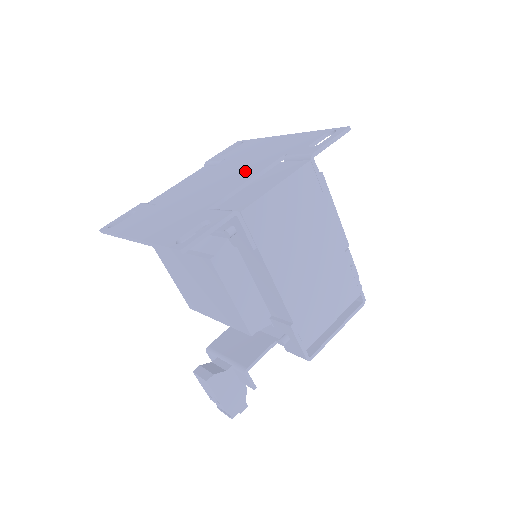
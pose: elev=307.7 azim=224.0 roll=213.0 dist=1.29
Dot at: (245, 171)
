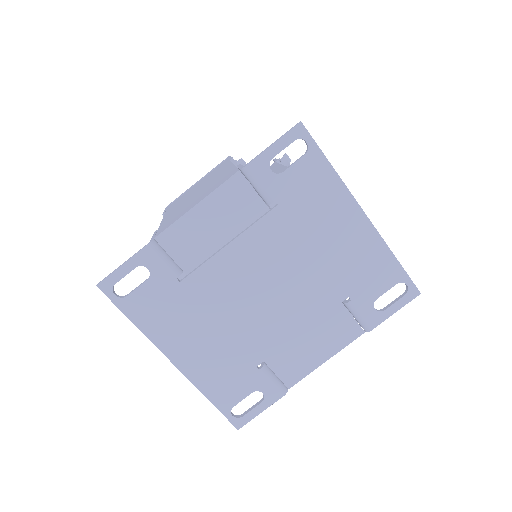
Dot at: (302, 299)
